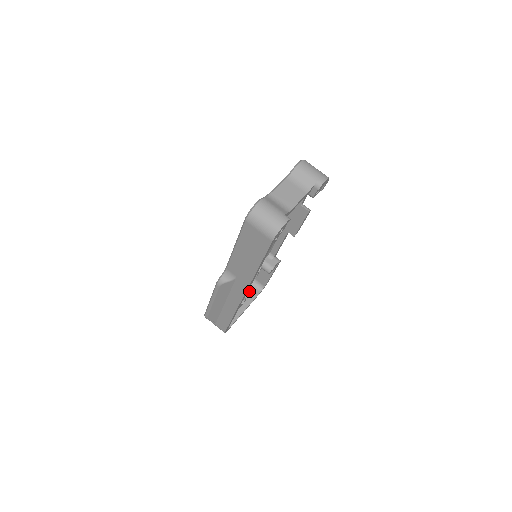
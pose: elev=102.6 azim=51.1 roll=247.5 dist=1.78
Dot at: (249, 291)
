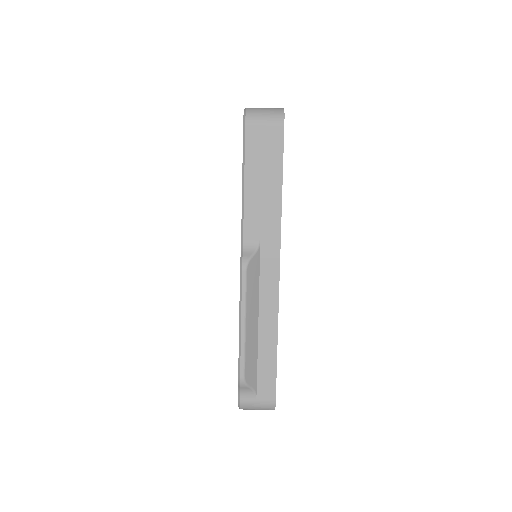
Dot at: occluded
